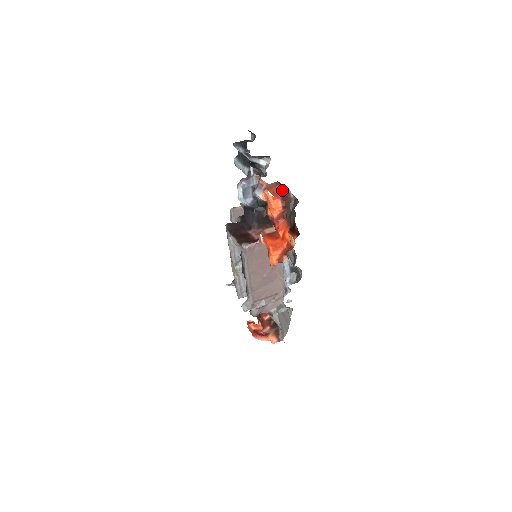
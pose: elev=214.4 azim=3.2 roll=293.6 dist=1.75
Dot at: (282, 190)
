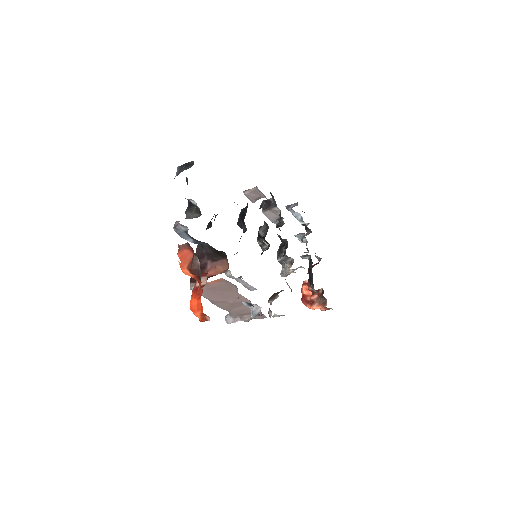
Dot at: (193, 252)
